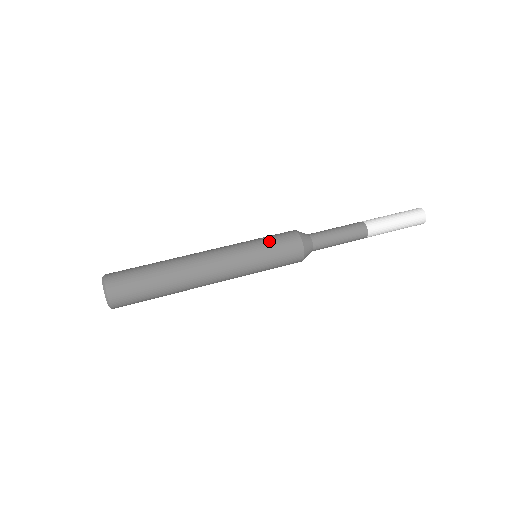
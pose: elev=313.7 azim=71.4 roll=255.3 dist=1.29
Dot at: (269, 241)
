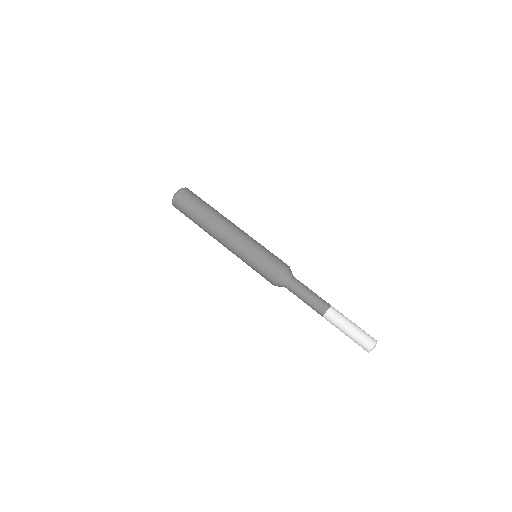
Dot at: (260, 261)
